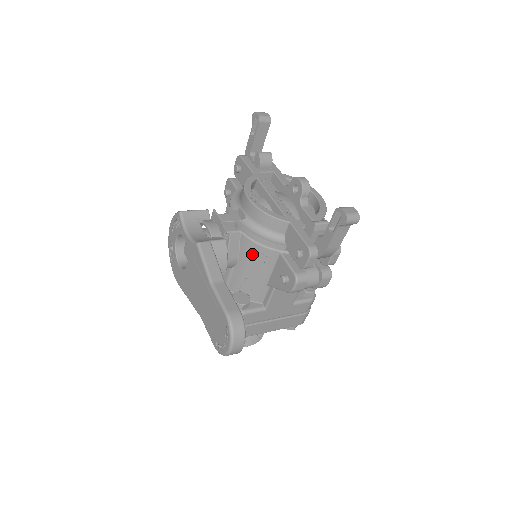
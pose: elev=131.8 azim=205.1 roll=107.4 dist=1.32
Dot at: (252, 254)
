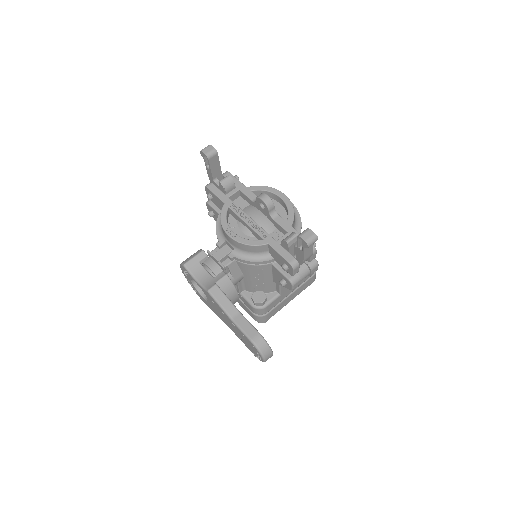
Dot at: (251, 271)
